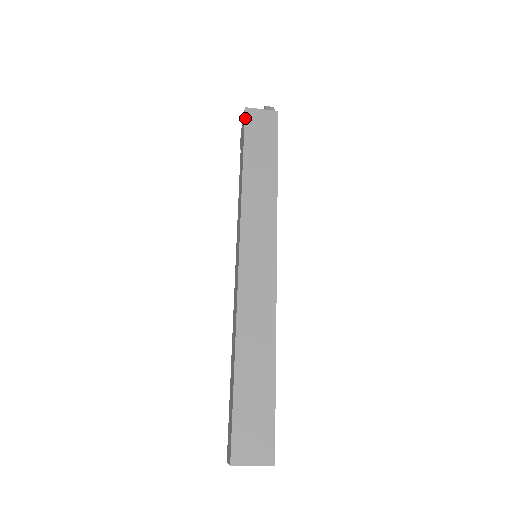
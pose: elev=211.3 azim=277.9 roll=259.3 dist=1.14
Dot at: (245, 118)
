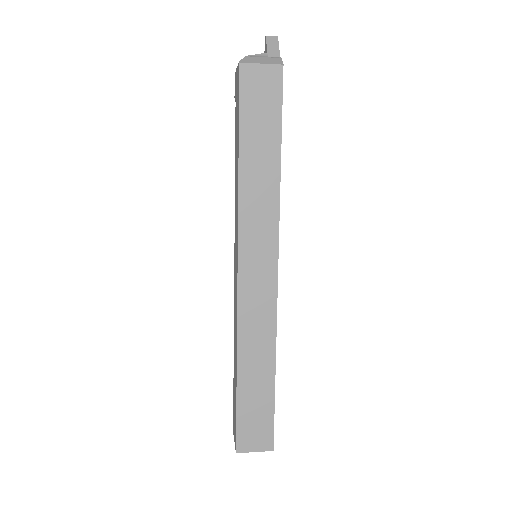
Dot at: (240, 81)
